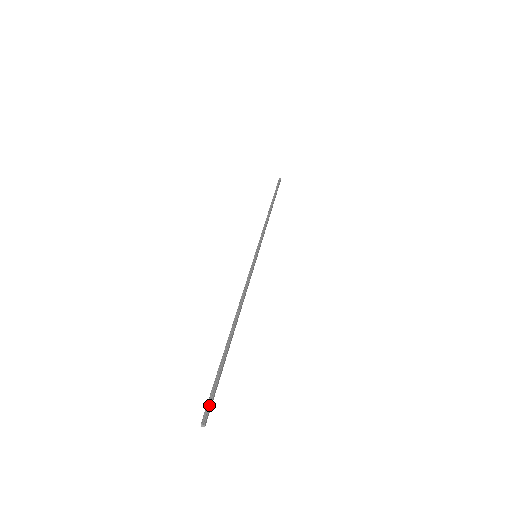
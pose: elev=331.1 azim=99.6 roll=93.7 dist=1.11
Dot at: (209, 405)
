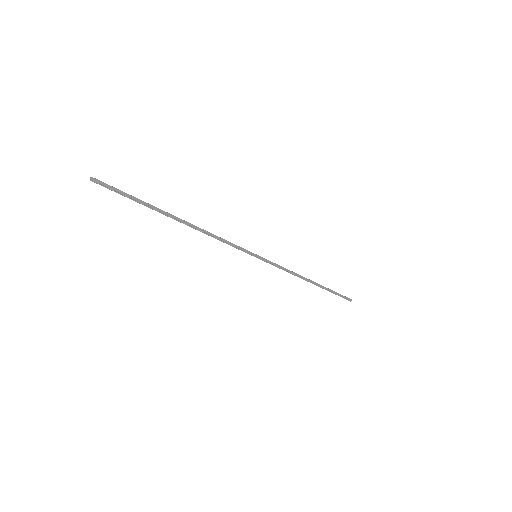
Dot at: (107, 185)
